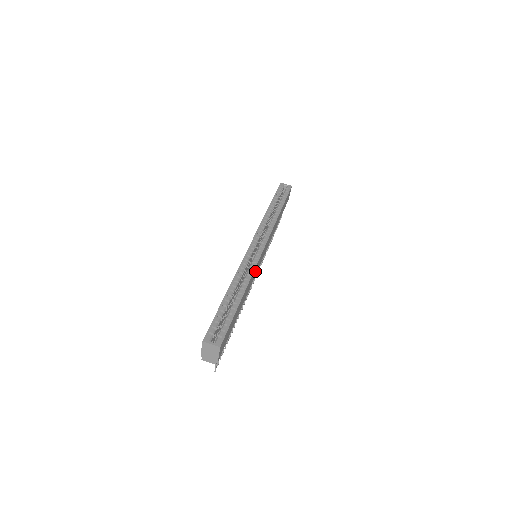
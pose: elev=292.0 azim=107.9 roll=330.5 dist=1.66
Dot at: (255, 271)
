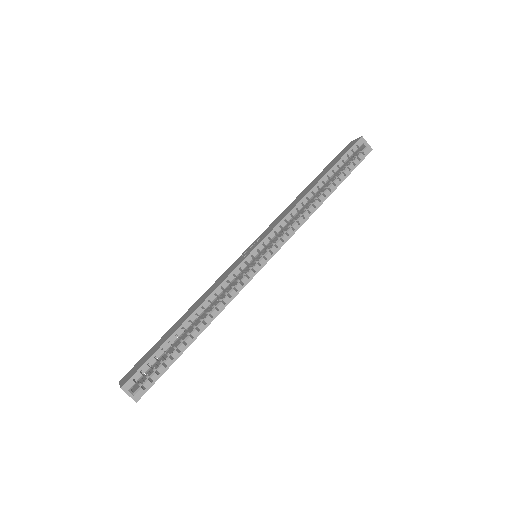
Dot at: occluded
